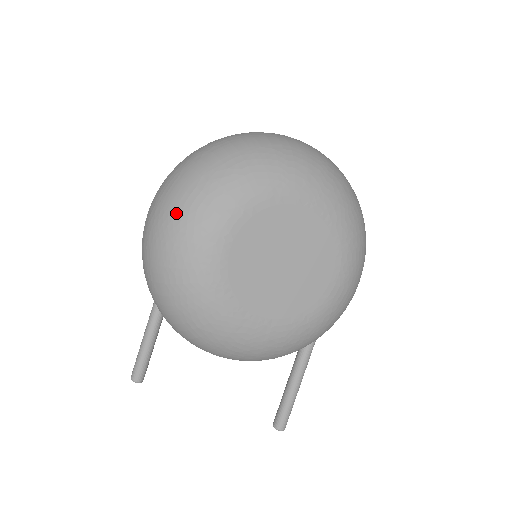
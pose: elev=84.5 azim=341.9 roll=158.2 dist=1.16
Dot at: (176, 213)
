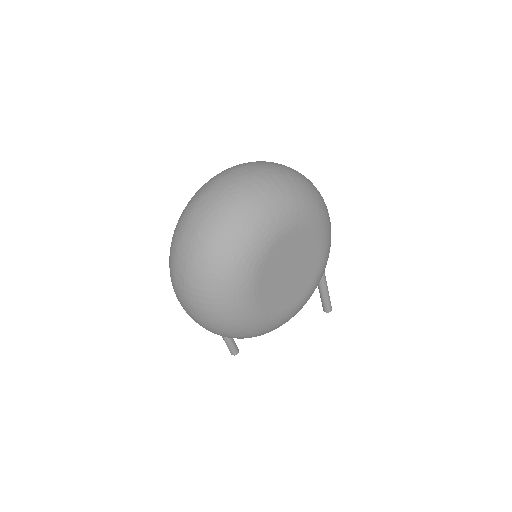
Dot at: (214, 312)
